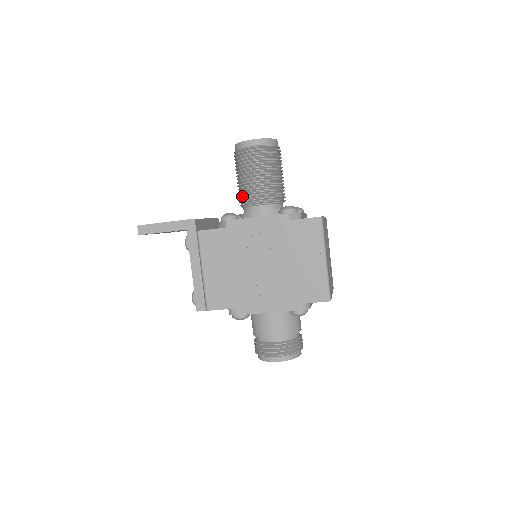
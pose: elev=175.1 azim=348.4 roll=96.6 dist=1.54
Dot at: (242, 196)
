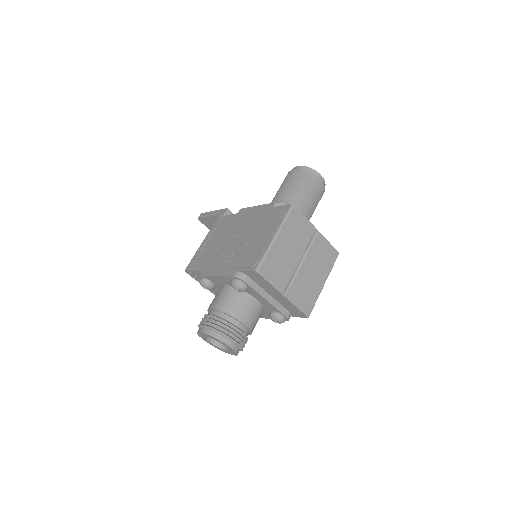
Dot at: occluded
